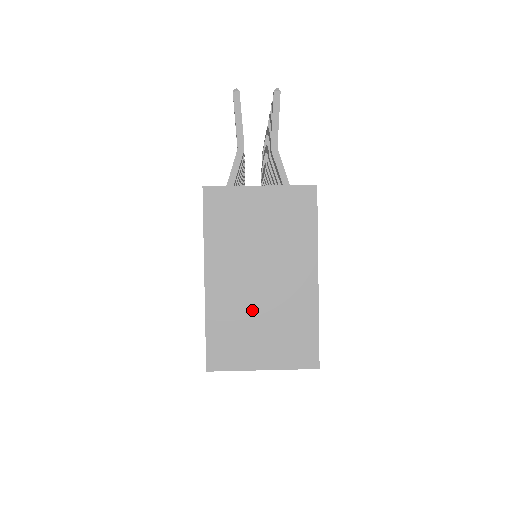
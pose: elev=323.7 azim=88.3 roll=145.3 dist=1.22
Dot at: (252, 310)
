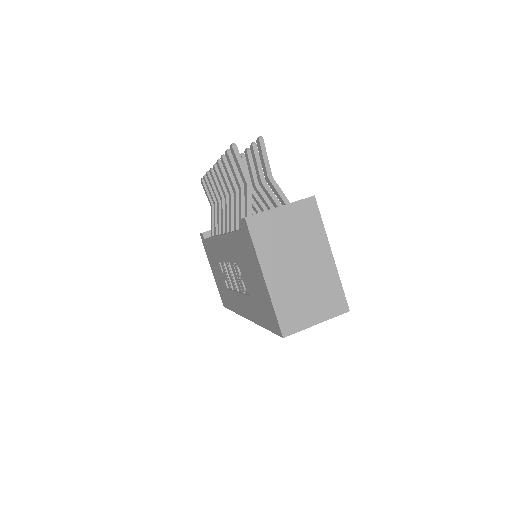
Dot at: (299, 288)
